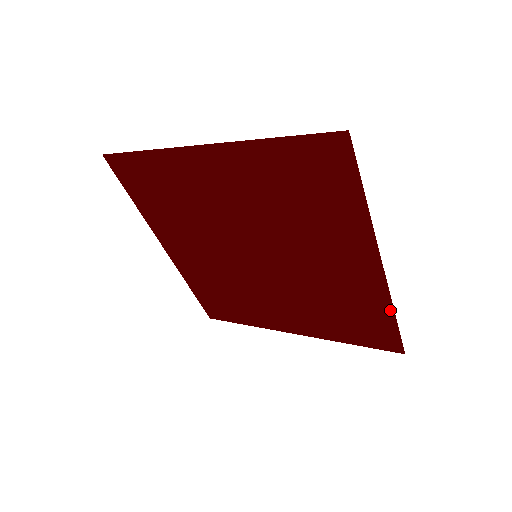
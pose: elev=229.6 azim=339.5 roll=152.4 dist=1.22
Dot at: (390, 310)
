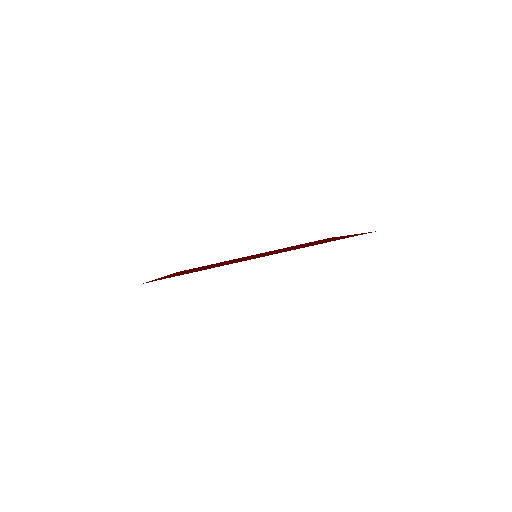
Dot at: occluded
